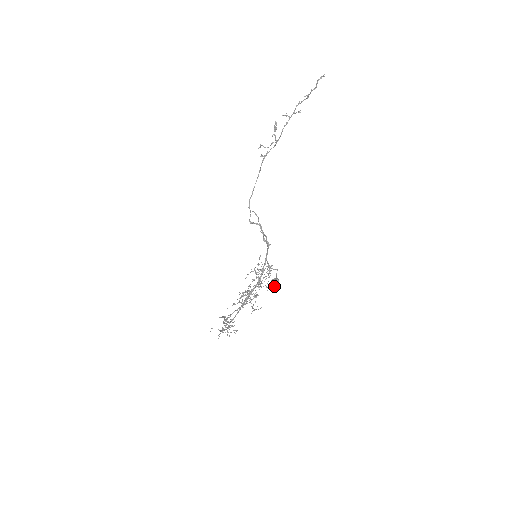
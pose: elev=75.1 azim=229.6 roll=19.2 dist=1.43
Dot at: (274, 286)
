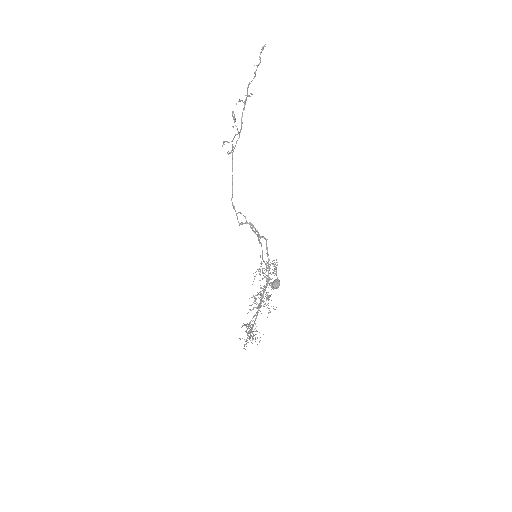
Dot at: (277, 288)
